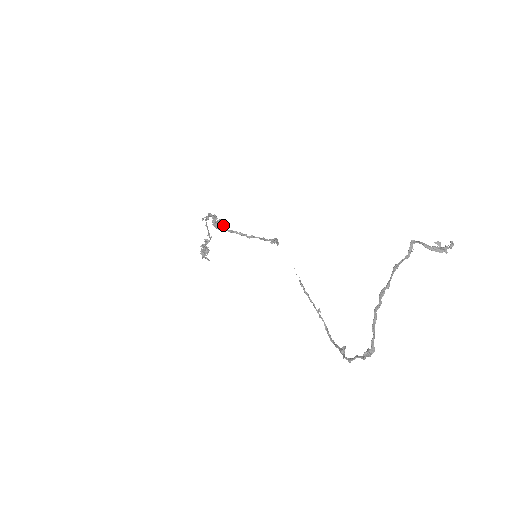
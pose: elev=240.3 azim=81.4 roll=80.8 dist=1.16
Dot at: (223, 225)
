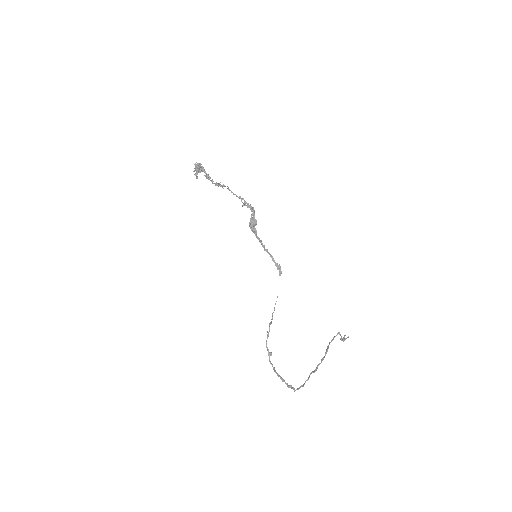
Dot at: occluded
